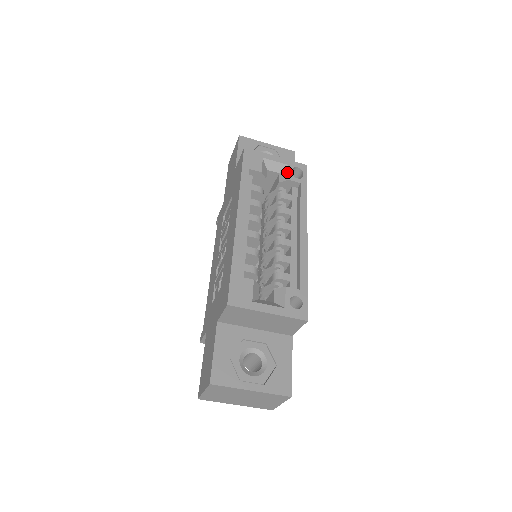
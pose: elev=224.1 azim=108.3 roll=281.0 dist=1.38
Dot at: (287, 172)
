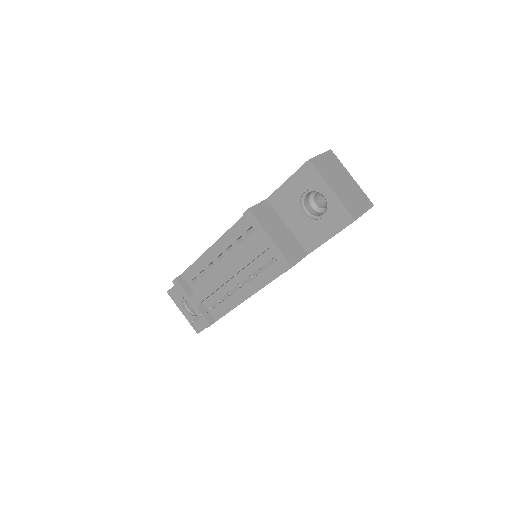
Dot at: occluded
